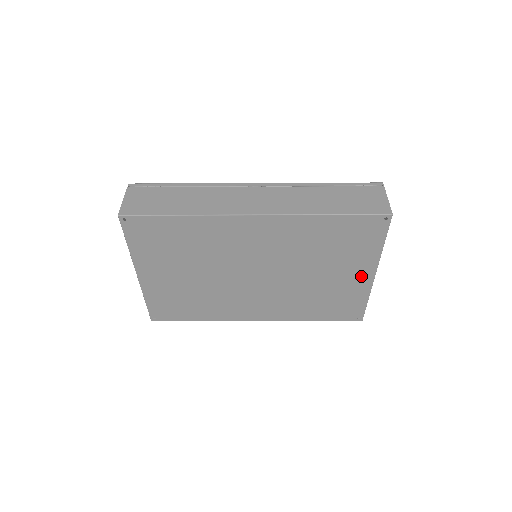
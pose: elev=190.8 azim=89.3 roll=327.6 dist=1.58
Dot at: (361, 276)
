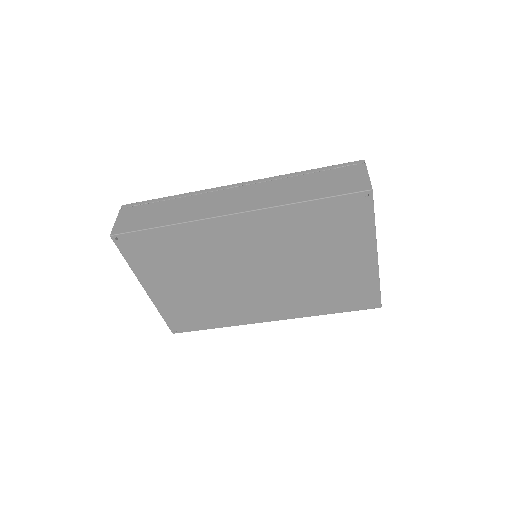
Dot at: (363, 260)
